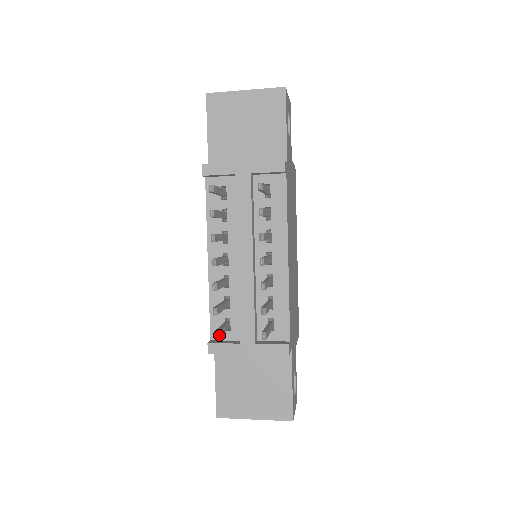
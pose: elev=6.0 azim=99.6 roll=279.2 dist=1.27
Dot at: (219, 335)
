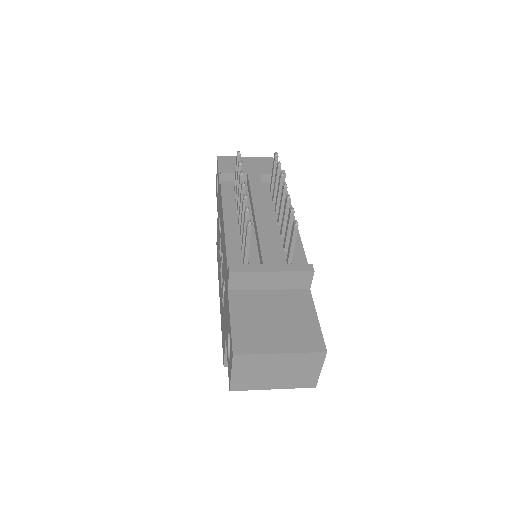
Dot at: (251, 228)
